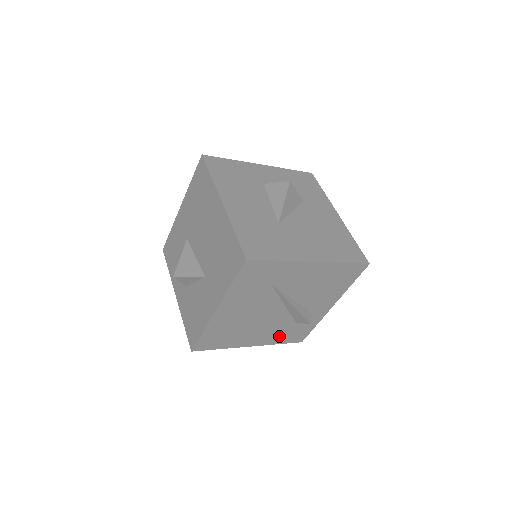
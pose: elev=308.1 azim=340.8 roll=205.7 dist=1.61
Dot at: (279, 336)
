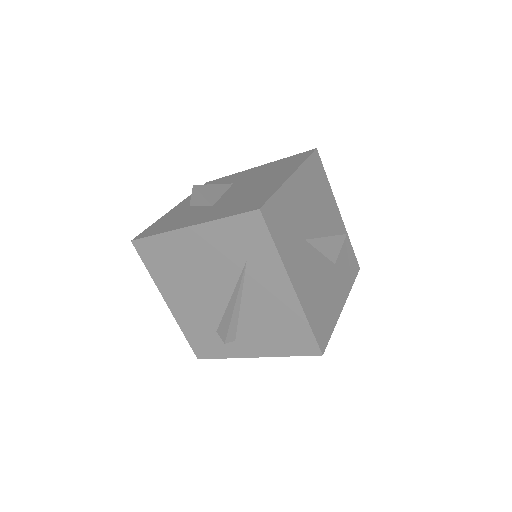
Dot at: (193, 326)
